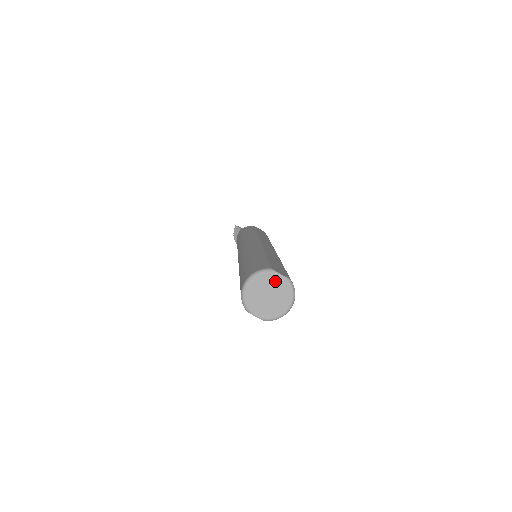
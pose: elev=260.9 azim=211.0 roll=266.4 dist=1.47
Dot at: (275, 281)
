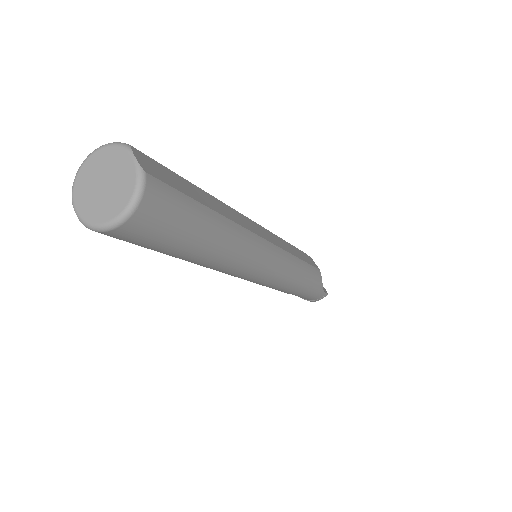
Dot at: (122, 163)
